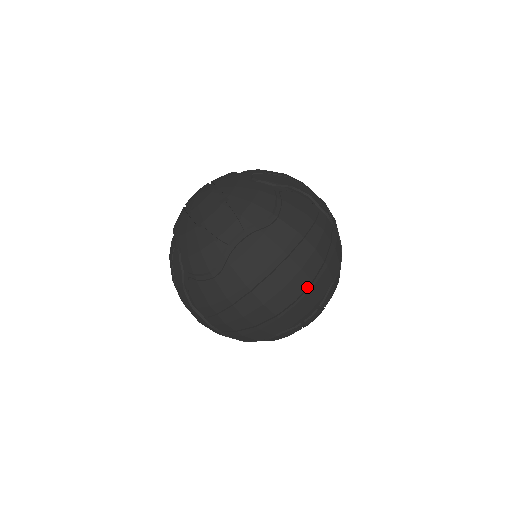
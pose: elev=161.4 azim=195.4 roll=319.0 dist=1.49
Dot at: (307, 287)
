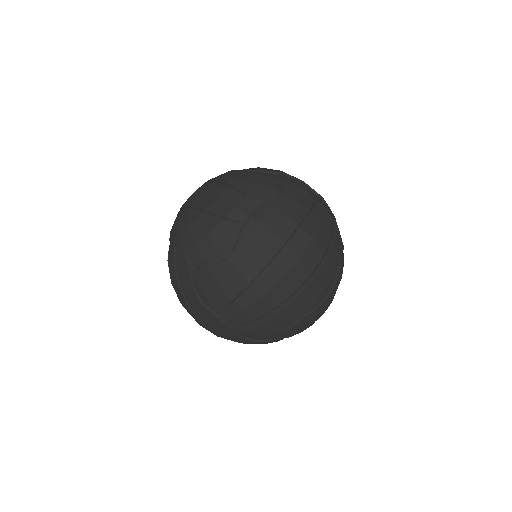
Dot at: (321, 260)
